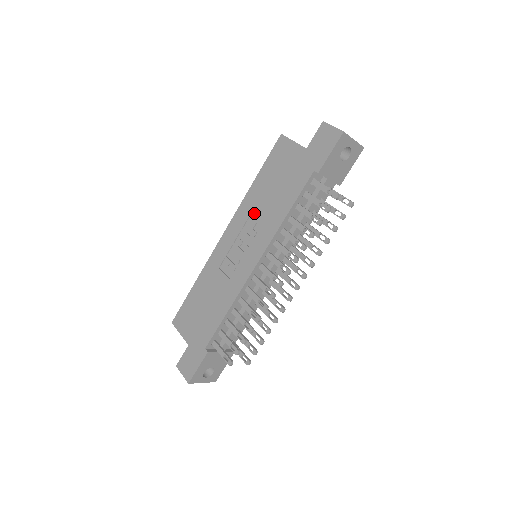
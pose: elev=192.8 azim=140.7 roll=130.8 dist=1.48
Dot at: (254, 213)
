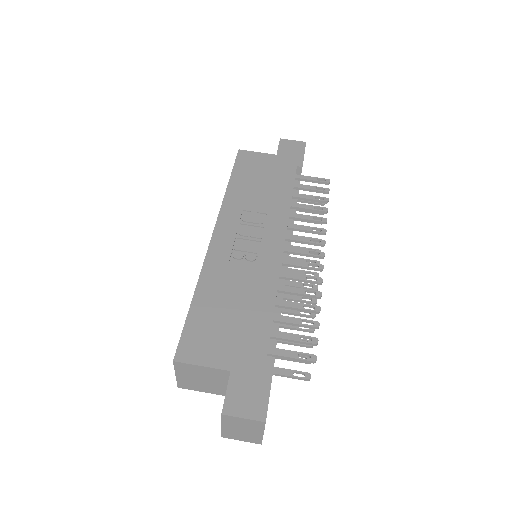
Dot at: (248, 206)
